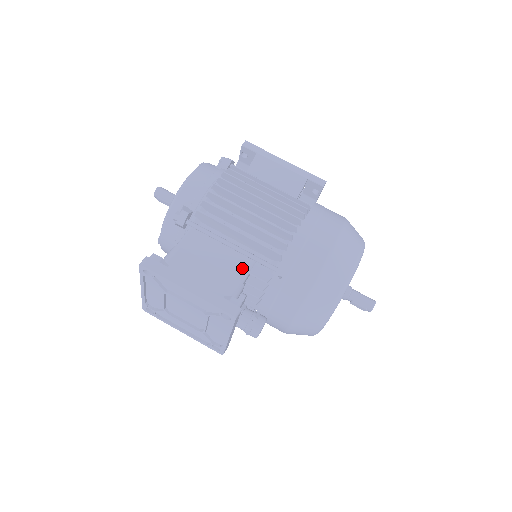
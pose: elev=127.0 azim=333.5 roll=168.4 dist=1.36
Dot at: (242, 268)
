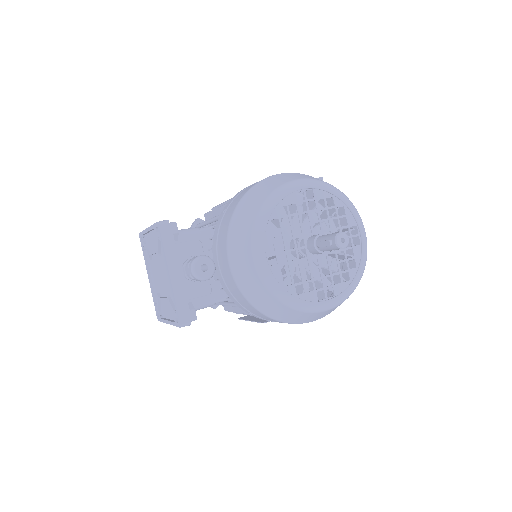
Dot at: occluded
